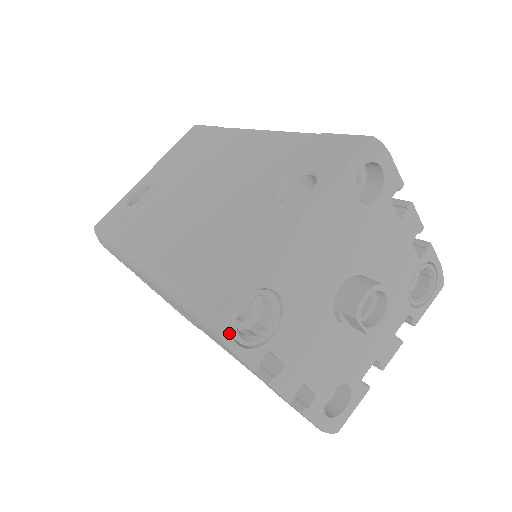
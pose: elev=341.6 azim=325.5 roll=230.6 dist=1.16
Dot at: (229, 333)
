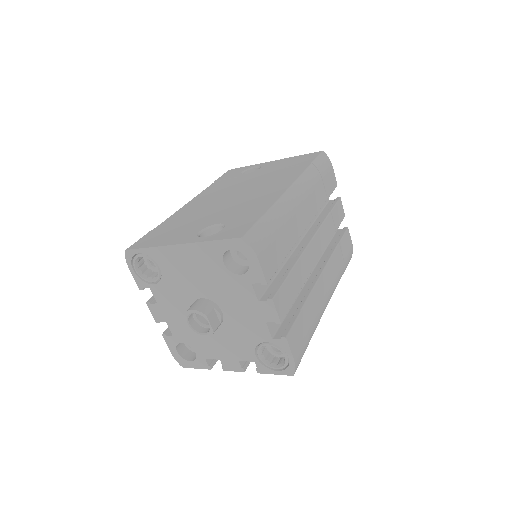
Dot at: (130, 262)
